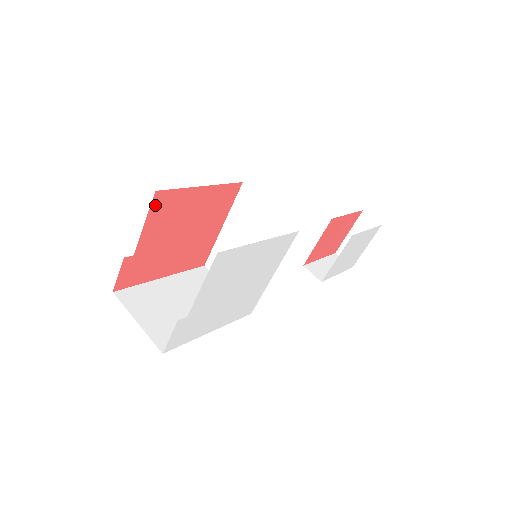
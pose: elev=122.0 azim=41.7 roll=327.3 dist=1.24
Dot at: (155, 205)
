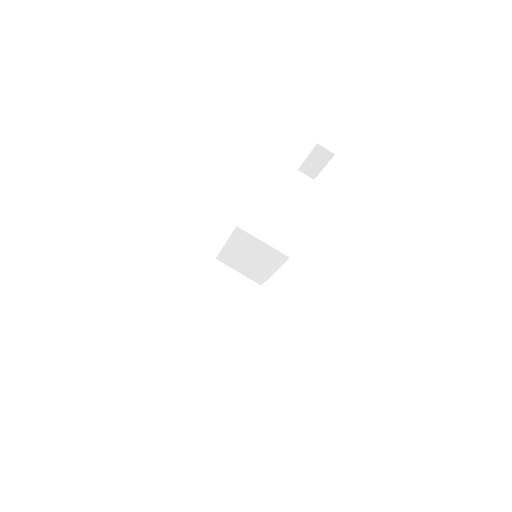
Dot at: occluded
